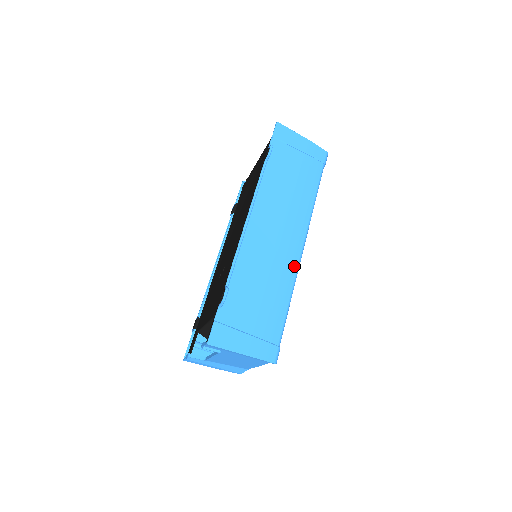
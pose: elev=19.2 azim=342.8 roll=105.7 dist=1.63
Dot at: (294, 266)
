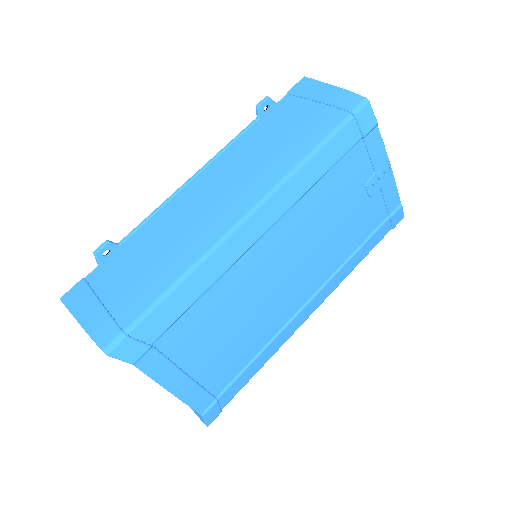
Dot at: (215, 237)
